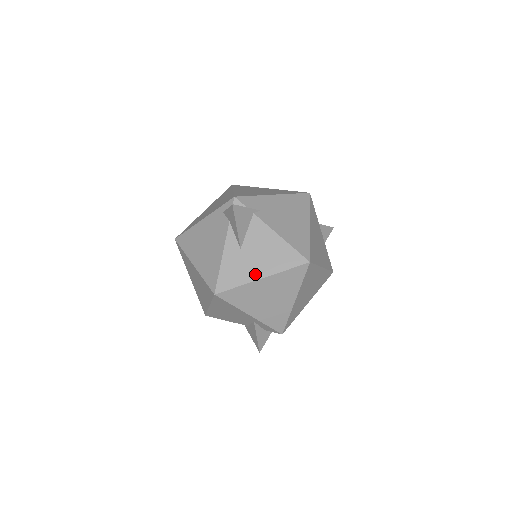
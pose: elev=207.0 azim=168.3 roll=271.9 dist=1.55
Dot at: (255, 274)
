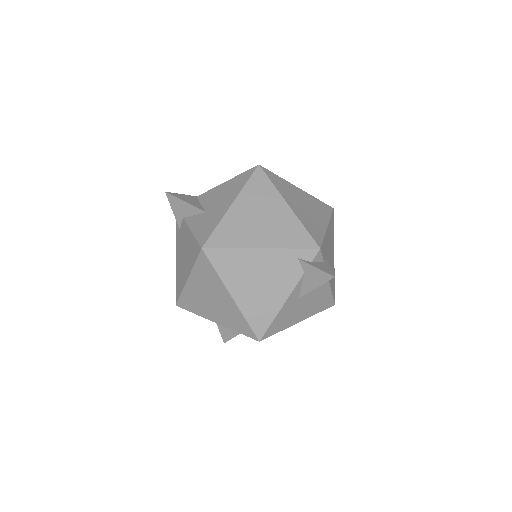
Dot at: (297, 319)
